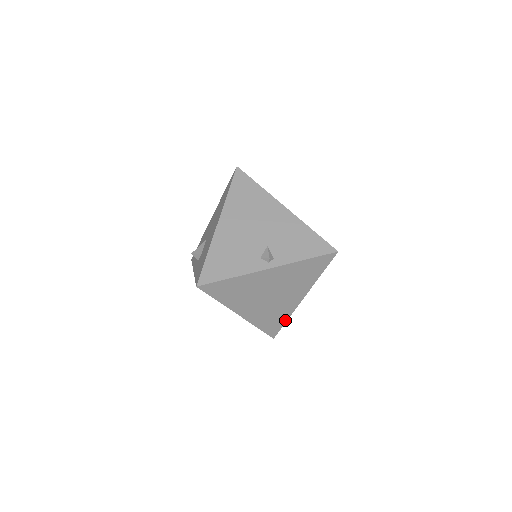
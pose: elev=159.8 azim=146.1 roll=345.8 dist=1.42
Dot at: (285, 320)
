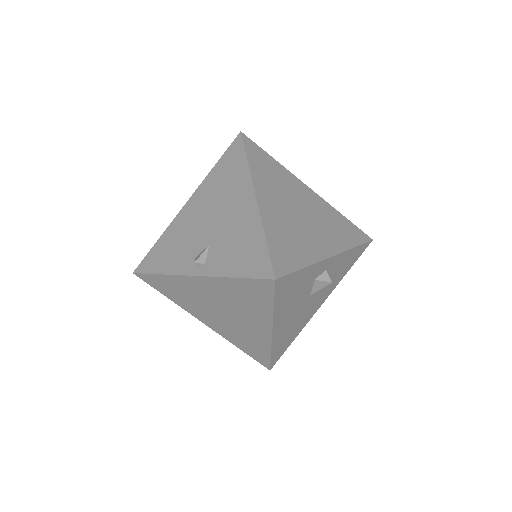
Dot at: (268, 352)
